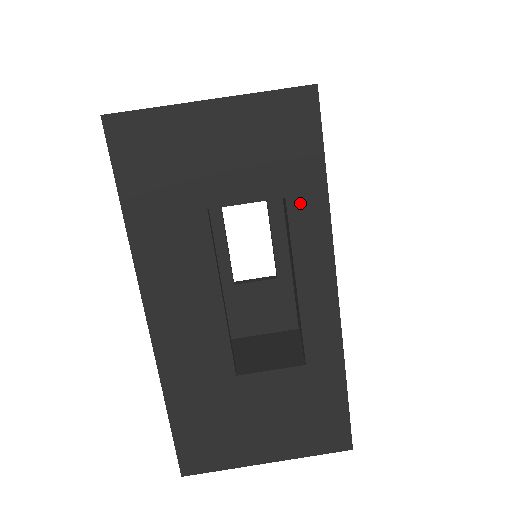
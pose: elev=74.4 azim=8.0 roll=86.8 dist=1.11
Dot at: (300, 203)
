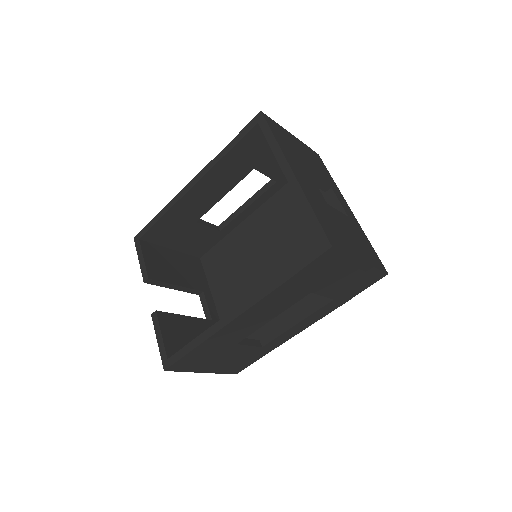
Dot at: (334, 303)
